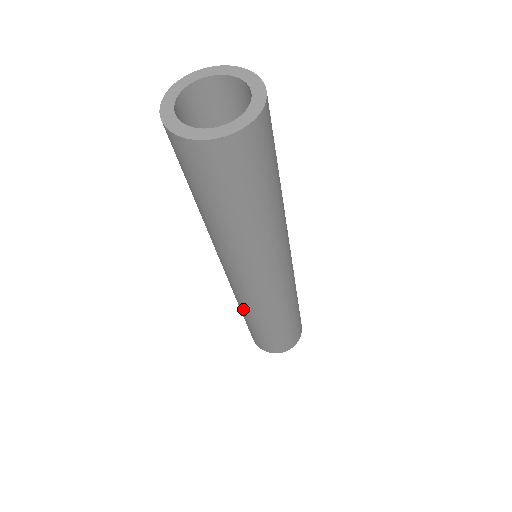
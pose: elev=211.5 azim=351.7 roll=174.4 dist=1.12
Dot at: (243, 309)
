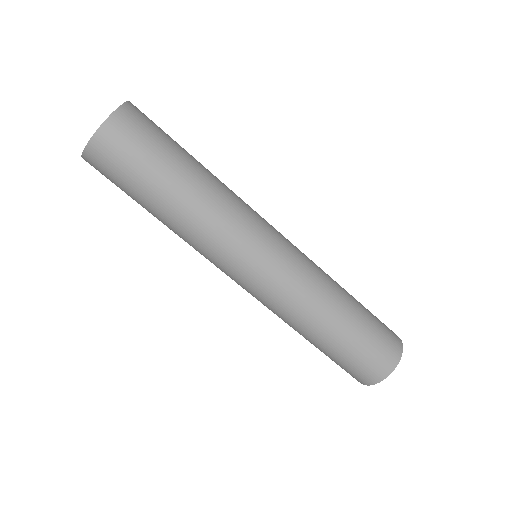
Dot at: occluded
